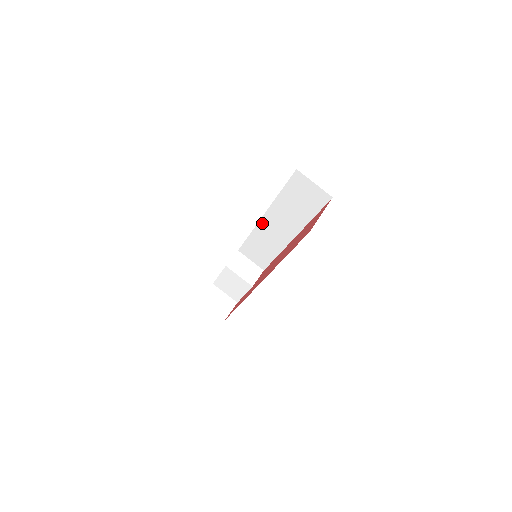
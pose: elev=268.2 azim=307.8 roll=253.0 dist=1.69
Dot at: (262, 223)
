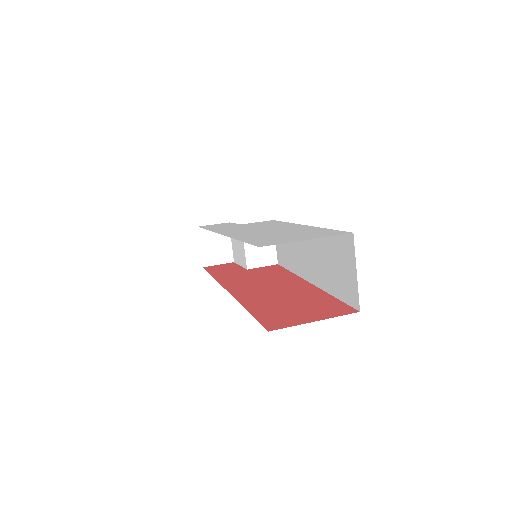
Dot at: occluded
